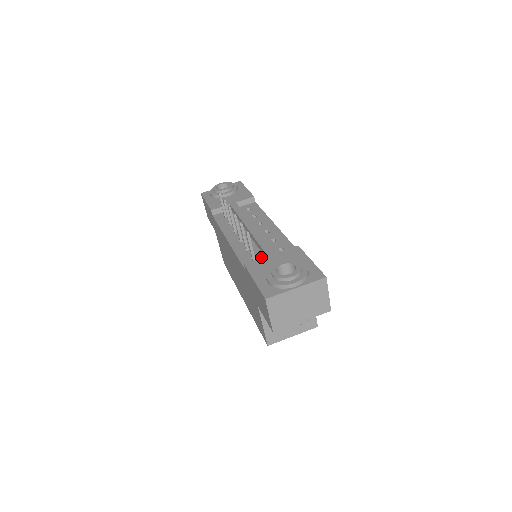
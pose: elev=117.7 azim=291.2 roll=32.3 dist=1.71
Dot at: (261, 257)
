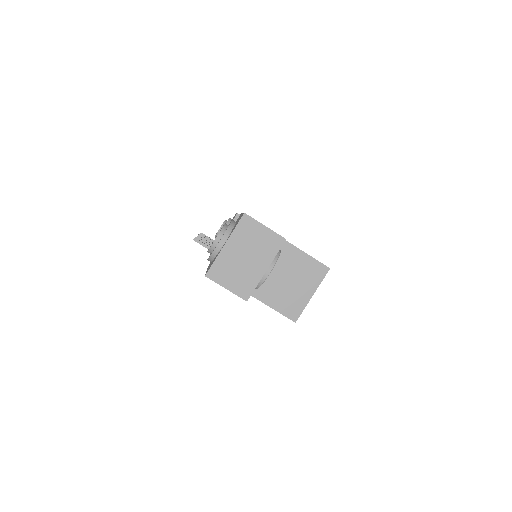
Dot at: occluded
